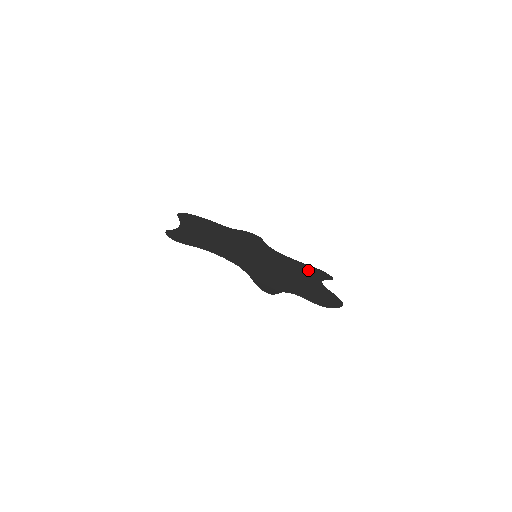
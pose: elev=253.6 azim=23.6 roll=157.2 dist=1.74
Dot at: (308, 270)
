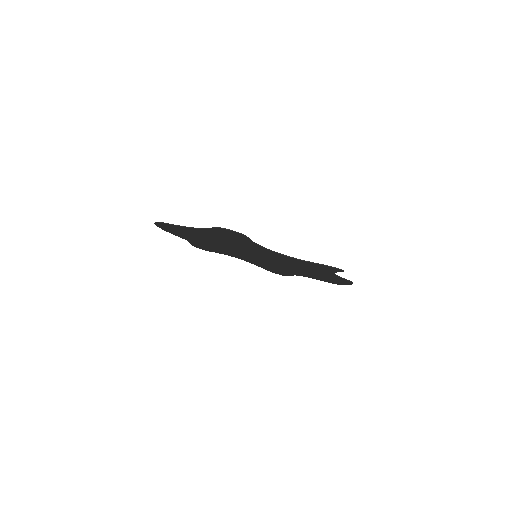
Dot at: occluded
